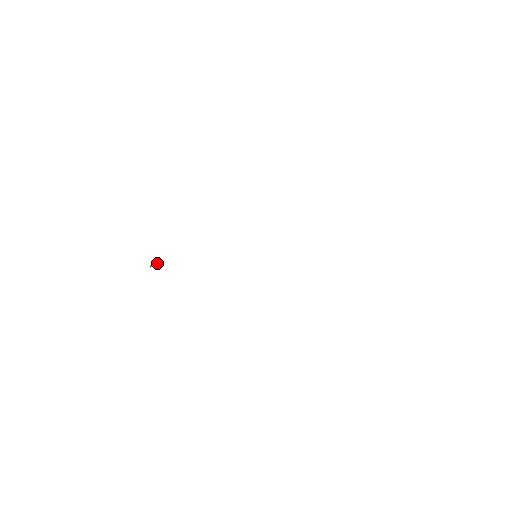
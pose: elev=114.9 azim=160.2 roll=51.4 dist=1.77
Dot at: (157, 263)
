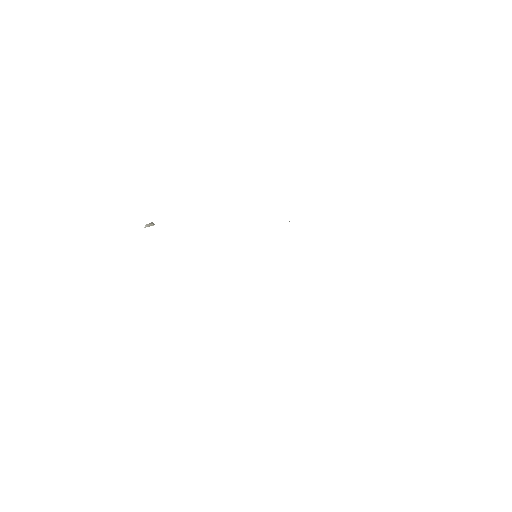
Dot at: (153, 223)
